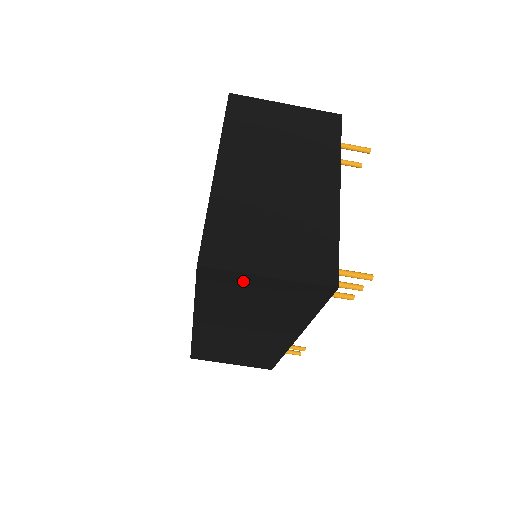
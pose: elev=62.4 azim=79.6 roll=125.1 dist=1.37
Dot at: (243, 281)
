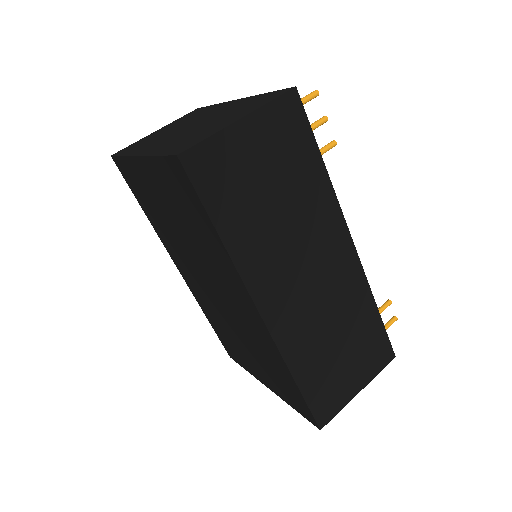
Dot at: (229, 150)
